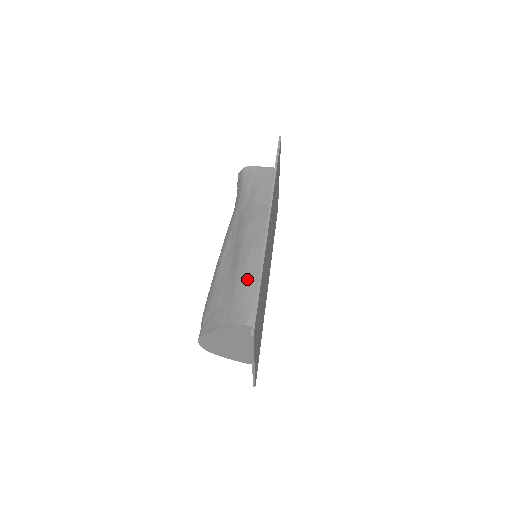
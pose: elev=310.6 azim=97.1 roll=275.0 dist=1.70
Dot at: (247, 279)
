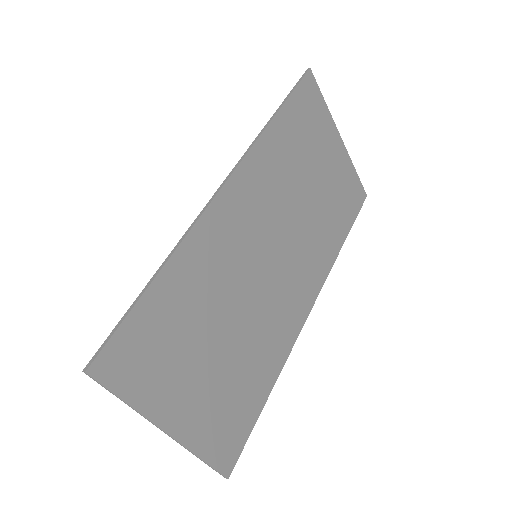
Dot at: occluded
